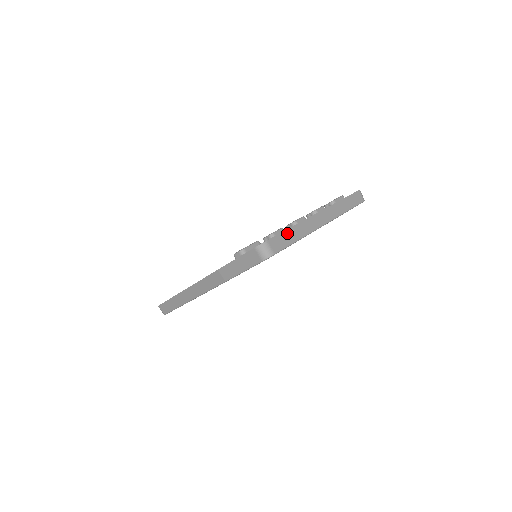
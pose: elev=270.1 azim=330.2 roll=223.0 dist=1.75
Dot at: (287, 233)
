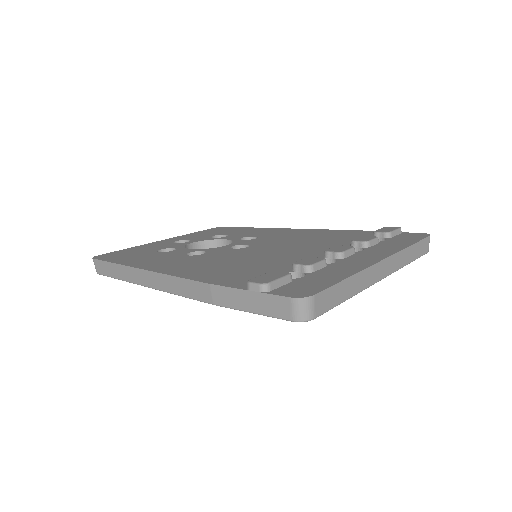
Dot at: (341, 286)
